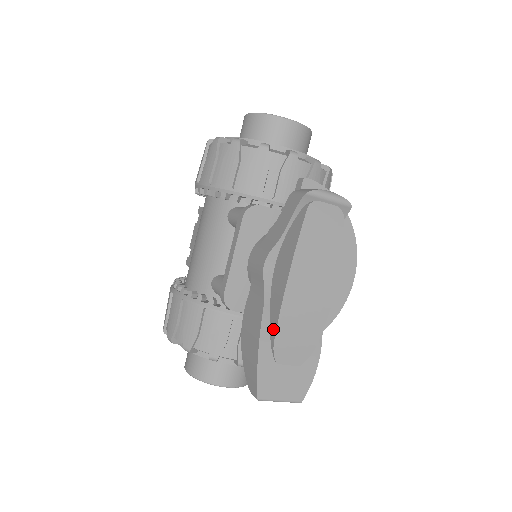
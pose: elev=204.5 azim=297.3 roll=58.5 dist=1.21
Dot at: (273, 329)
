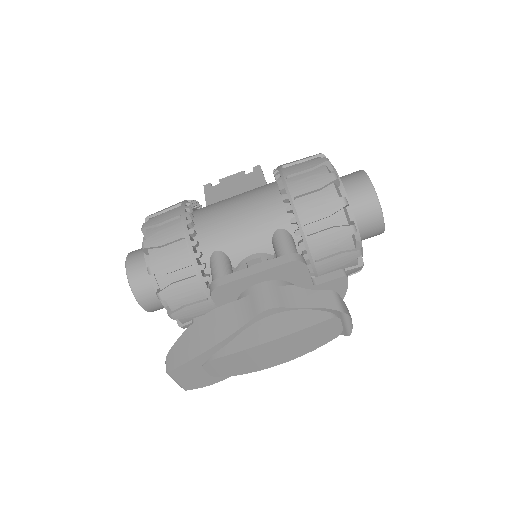
Dot at: (225, 351)
